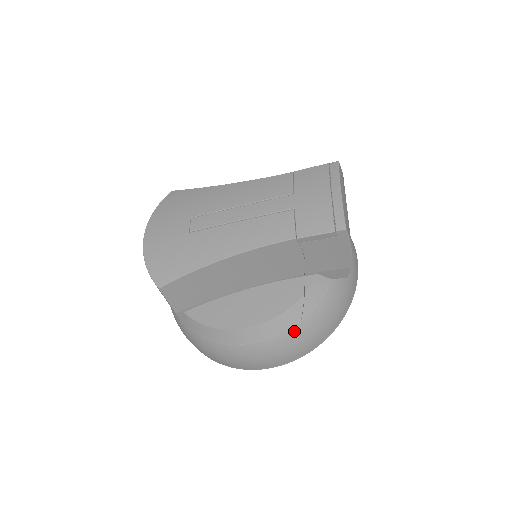
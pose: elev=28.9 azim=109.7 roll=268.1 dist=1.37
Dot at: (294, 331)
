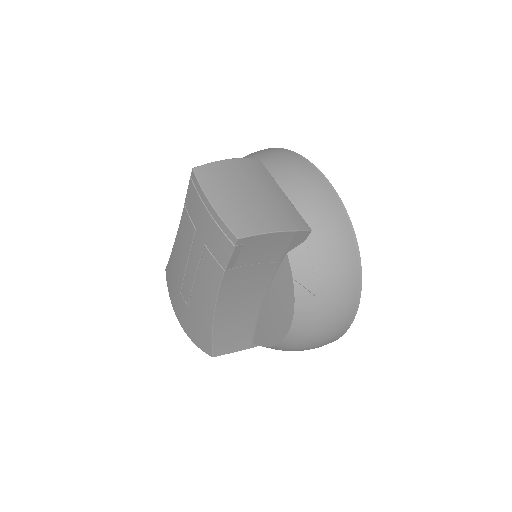
Dot at: (321, 306)
